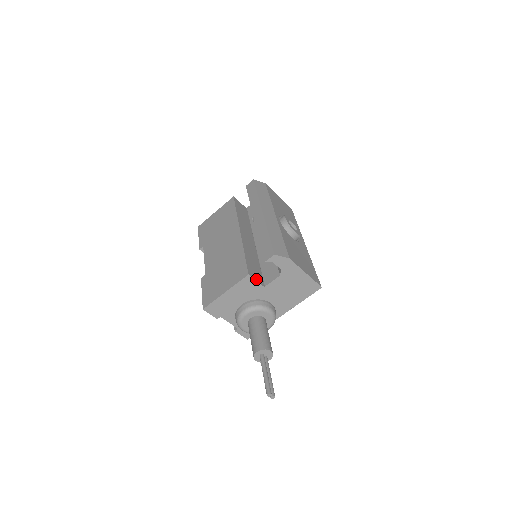
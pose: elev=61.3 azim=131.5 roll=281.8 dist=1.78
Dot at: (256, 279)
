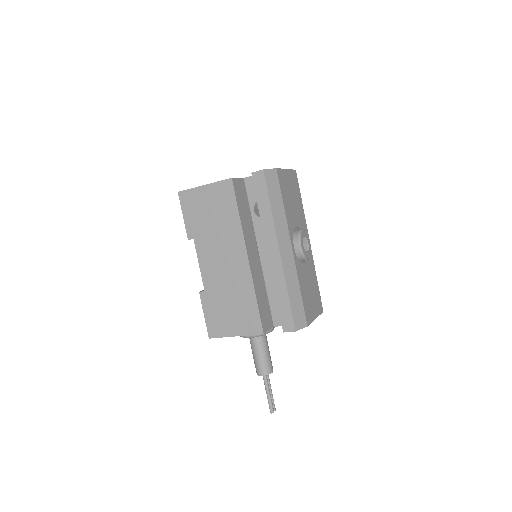
Dot at: (268, 328)
